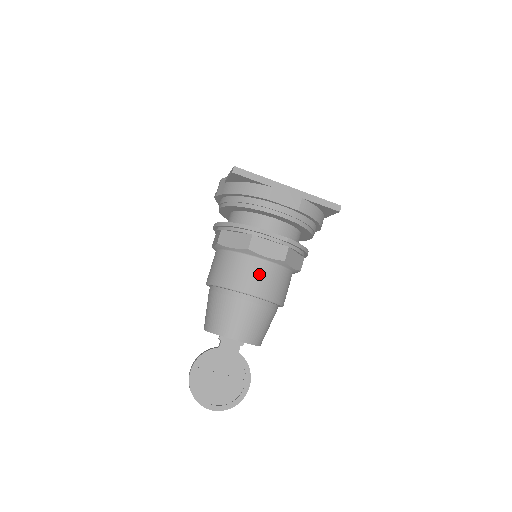
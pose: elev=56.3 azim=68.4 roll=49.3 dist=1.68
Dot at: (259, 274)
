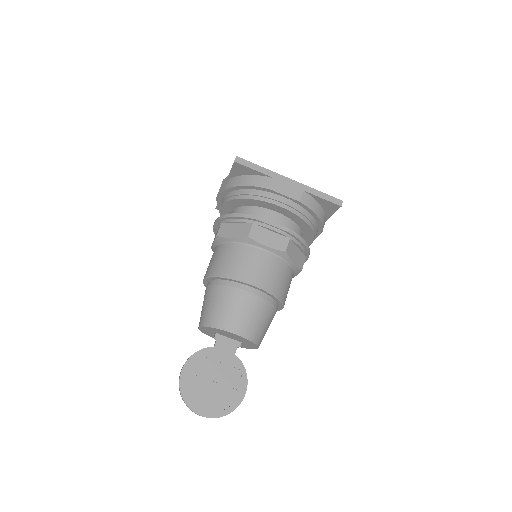
Dot at: (259, 263)
